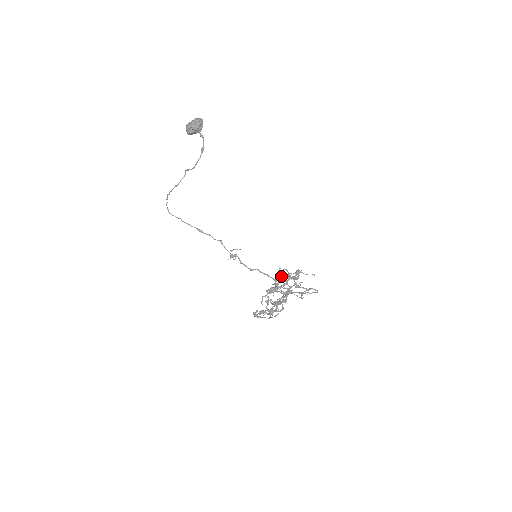
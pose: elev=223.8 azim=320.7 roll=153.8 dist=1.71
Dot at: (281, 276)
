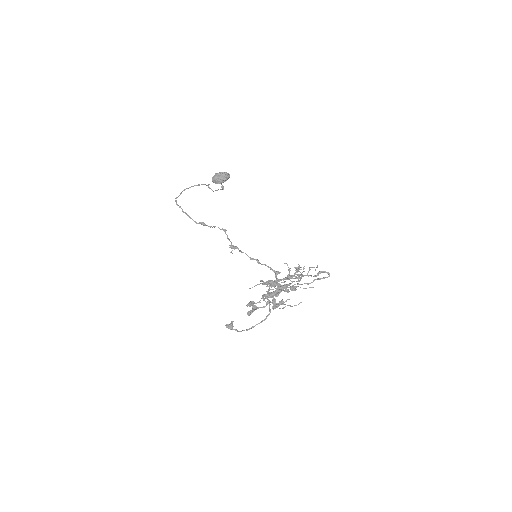
Dot at: occluded
